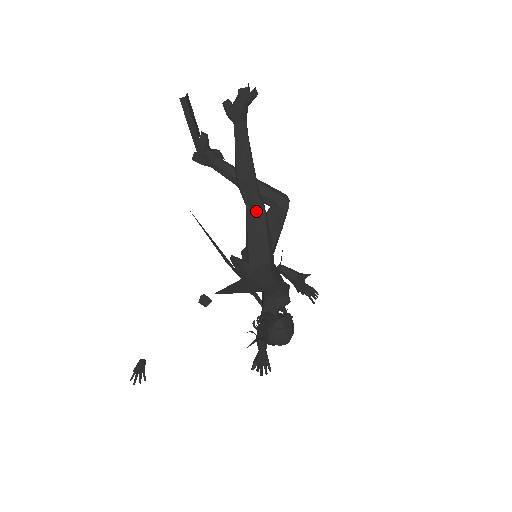
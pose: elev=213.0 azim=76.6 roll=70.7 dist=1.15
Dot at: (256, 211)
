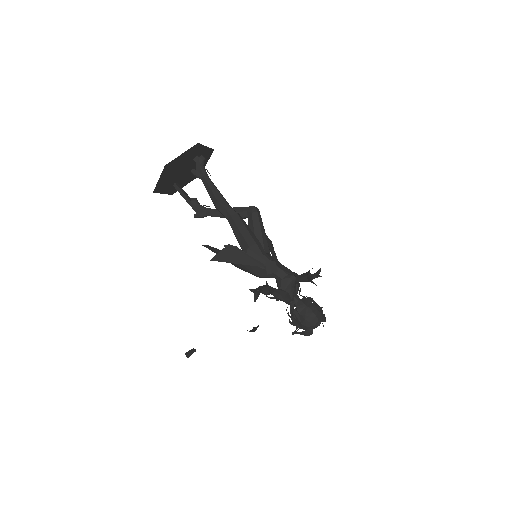
Dot at: (232, 217)
